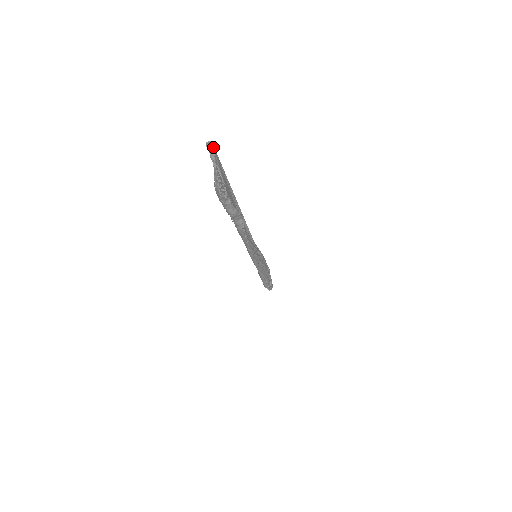
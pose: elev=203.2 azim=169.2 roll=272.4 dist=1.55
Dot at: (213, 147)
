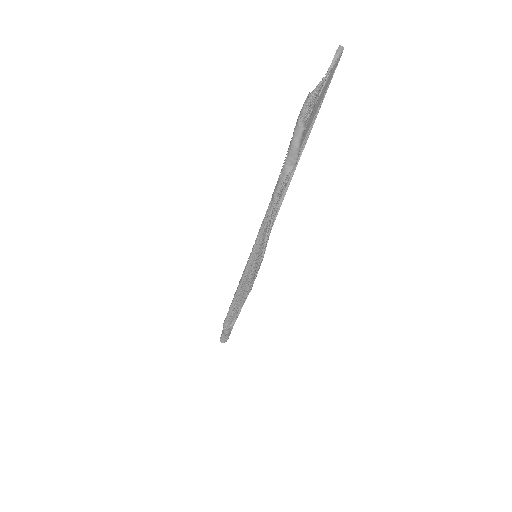
Dot at: (341, 55)
